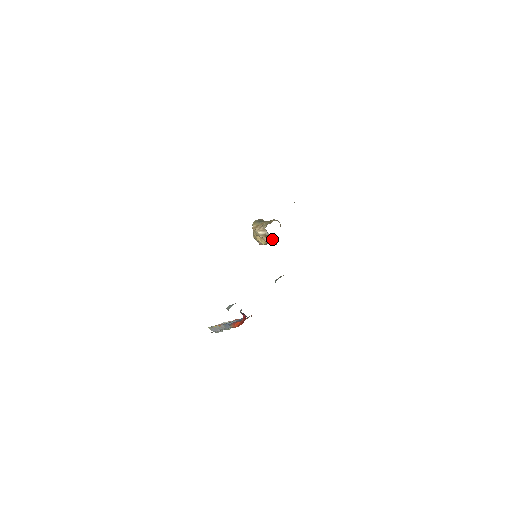
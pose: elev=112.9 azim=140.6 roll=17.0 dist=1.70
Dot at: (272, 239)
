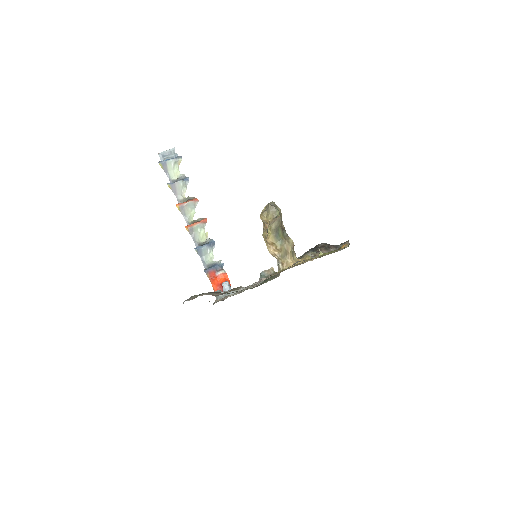
Dot at: occluded
